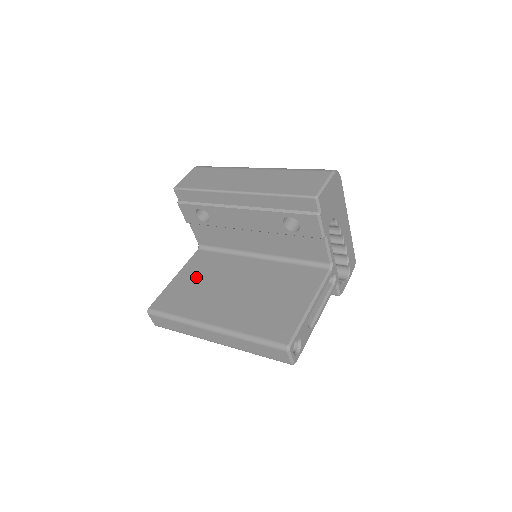
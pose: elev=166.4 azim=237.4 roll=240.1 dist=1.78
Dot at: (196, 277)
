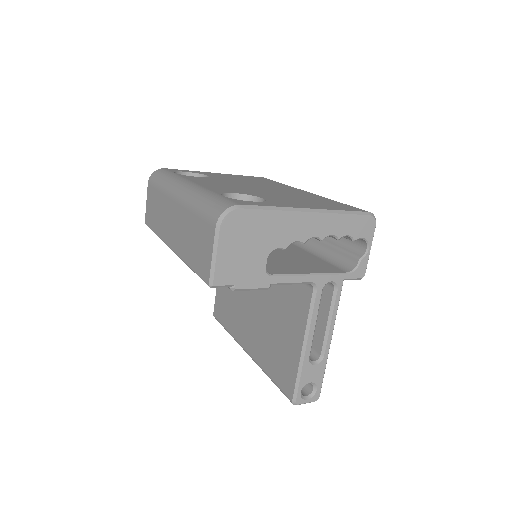
Dot at: occluded
